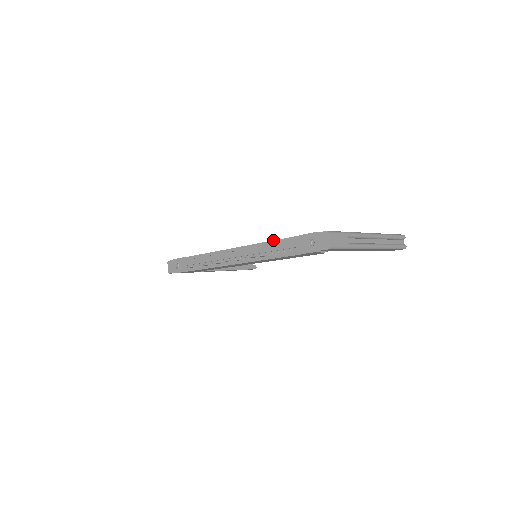
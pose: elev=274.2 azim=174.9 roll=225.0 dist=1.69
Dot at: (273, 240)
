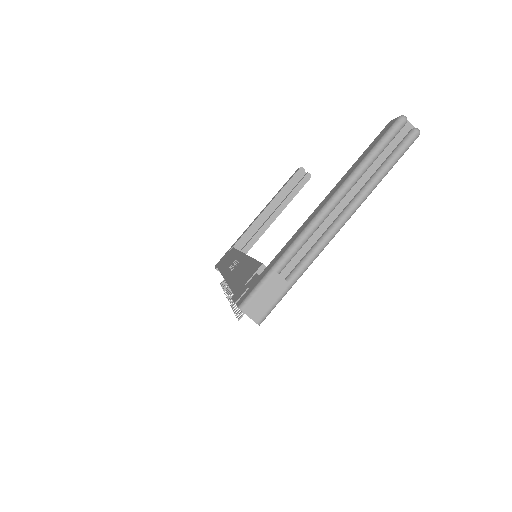
Dot at: occluded
